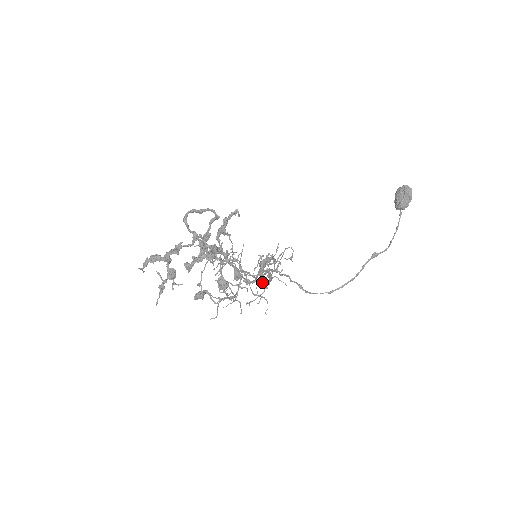
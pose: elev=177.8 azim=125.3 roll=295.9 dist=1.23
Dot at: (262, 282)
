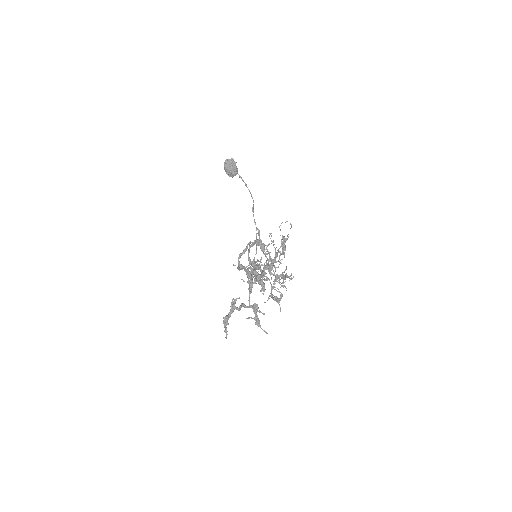
Dot at: occluded
